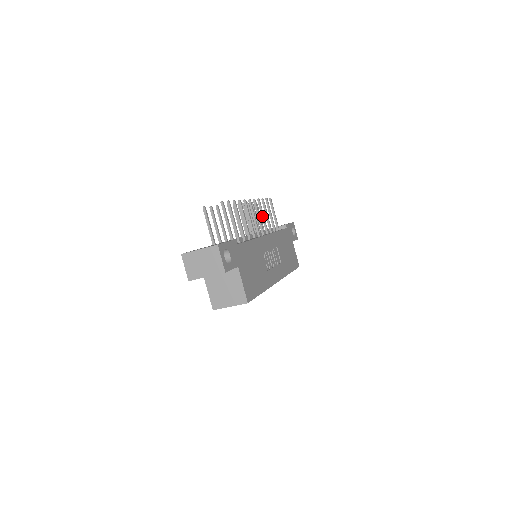
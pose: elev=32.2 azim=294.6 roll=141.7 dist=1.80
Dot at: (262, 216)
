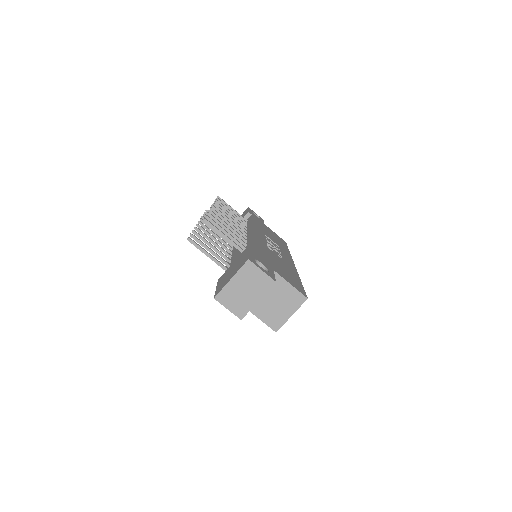
Dot at: (230, 216)
